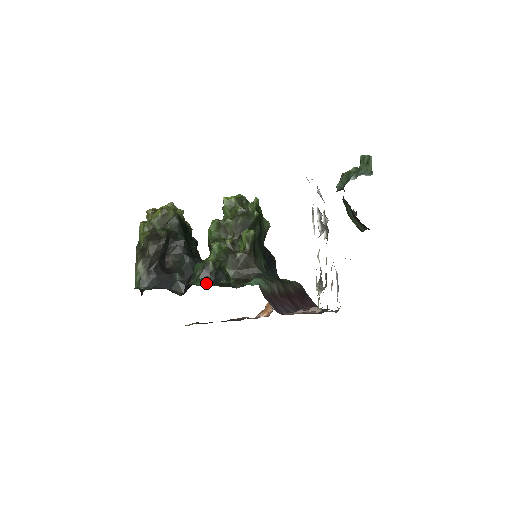
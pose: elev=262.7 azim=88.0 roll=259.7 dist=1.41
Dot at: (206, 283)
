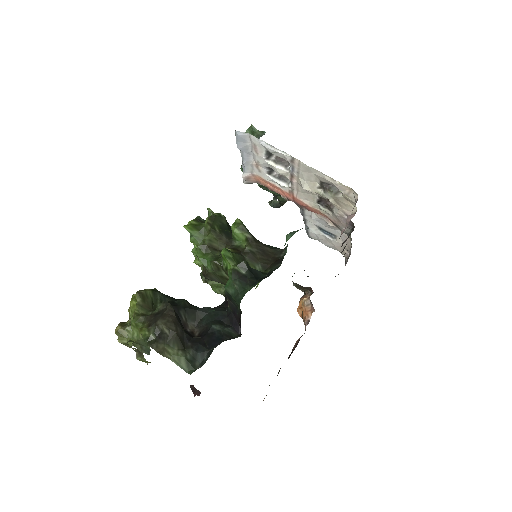
Dot at: (253, 285)
